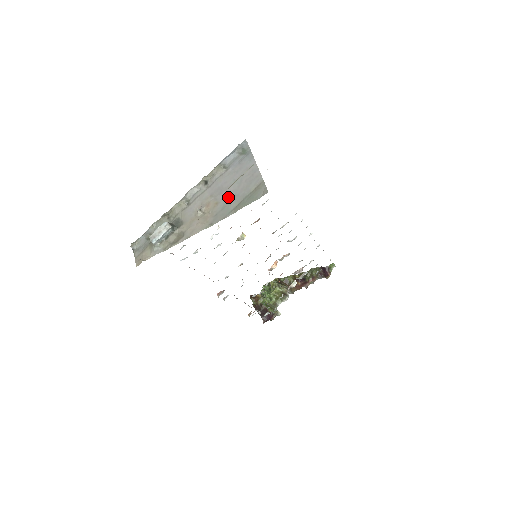
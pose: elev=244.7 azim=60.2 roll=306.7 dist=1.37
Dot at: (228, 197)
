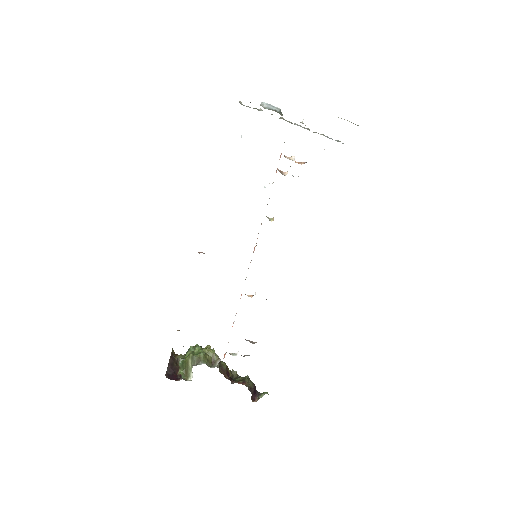
Dot at: occluded
